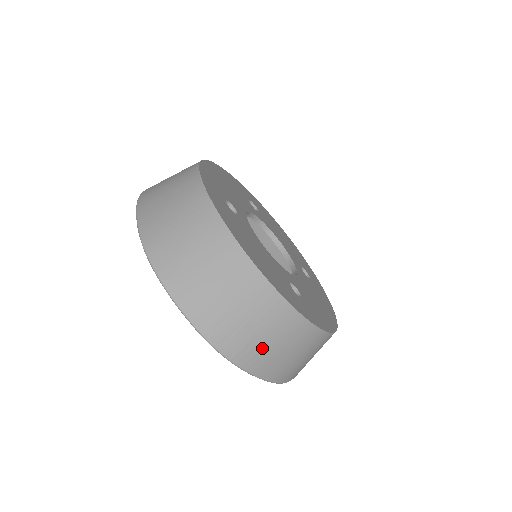
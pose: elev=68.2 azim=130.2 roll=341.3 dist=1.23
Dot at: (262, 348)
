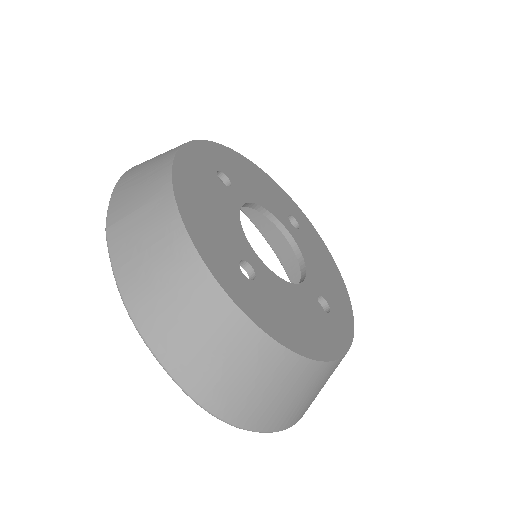
Dot at: occluded
